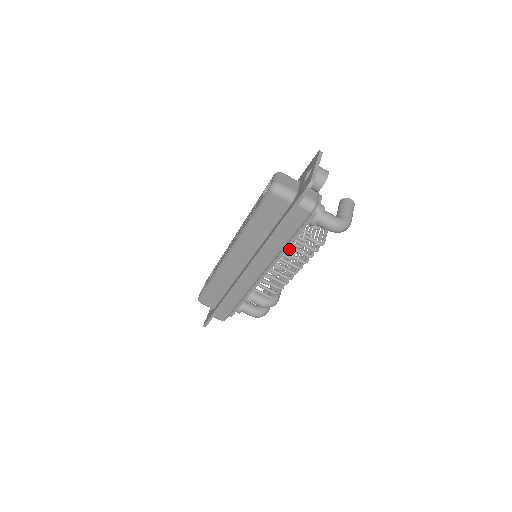
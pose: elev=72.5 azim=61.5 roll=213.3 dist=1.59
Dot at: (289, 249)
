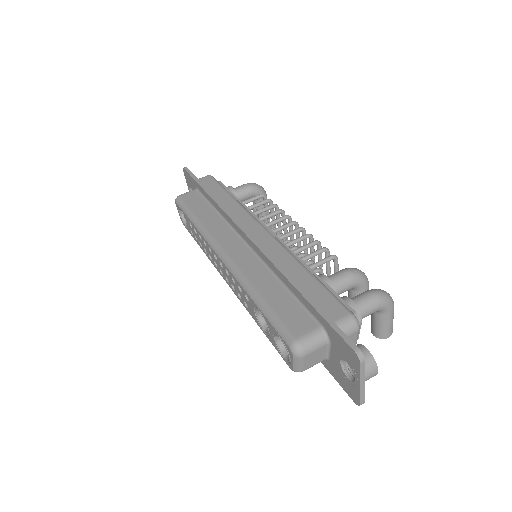
Dot at: occluded
